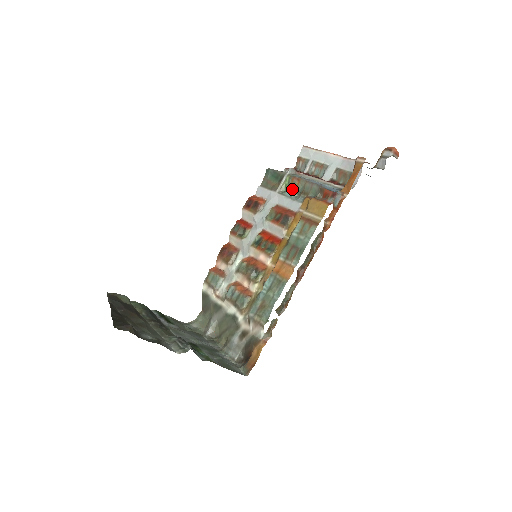
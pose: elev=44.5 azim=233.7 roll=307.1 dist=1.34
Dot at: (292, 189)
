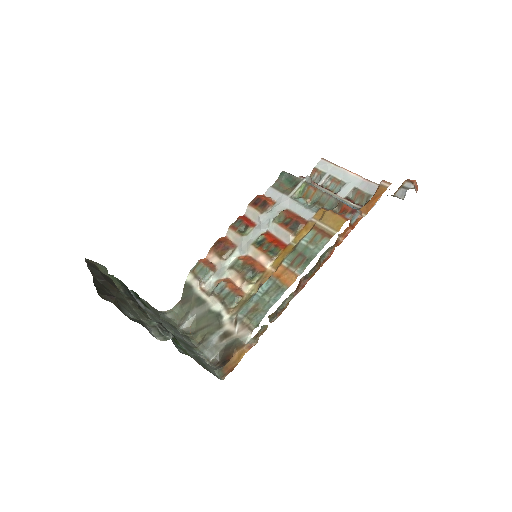
Dot at: (306, 197)
